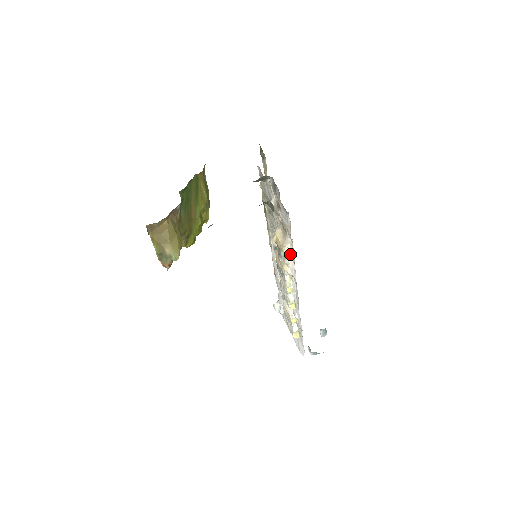
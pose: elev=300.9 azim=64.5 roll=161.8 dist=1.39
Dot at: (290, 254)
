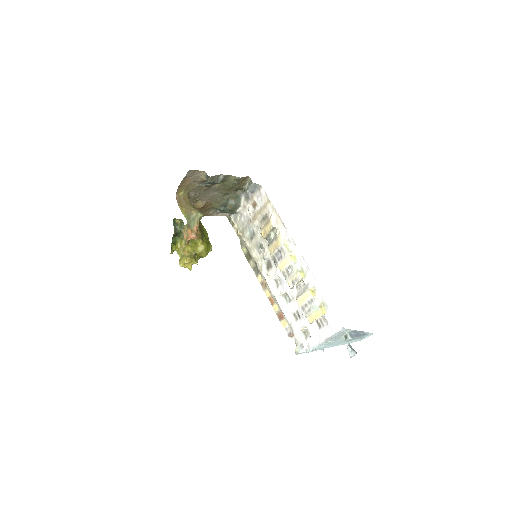
Dot at: (276, 223)
